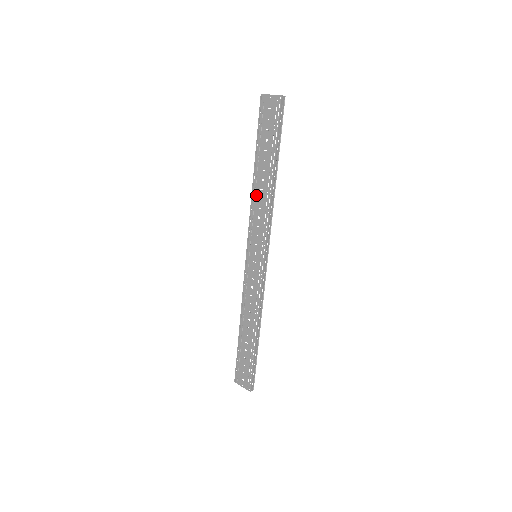
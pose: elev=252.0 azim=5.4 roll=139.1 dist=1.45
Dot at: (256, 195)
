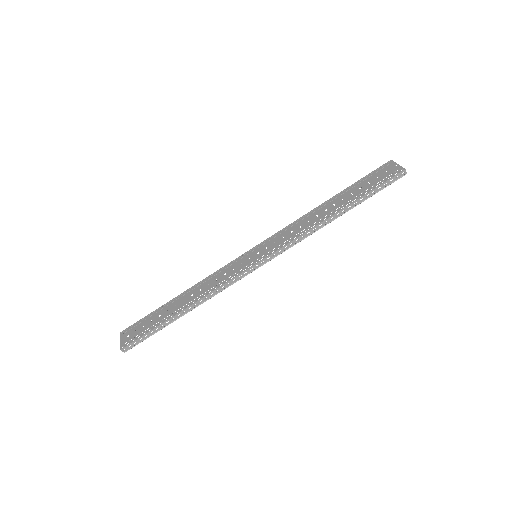
Dot at: (309, 216)
